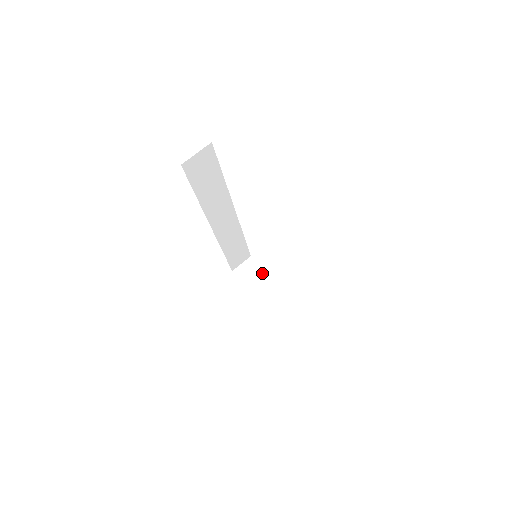
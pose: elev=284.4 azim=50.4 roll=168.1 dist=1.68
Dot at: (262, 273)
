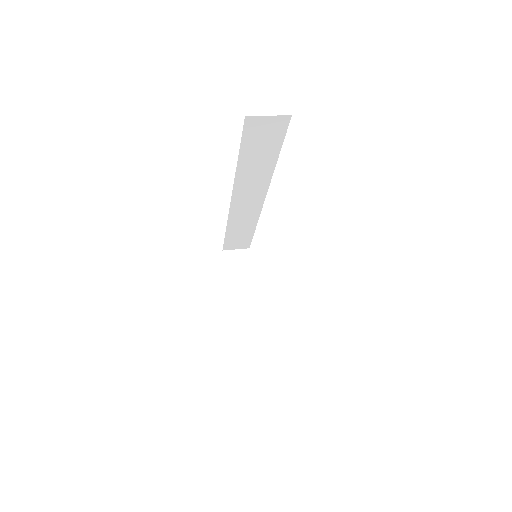
Dot at: (249, 271)
